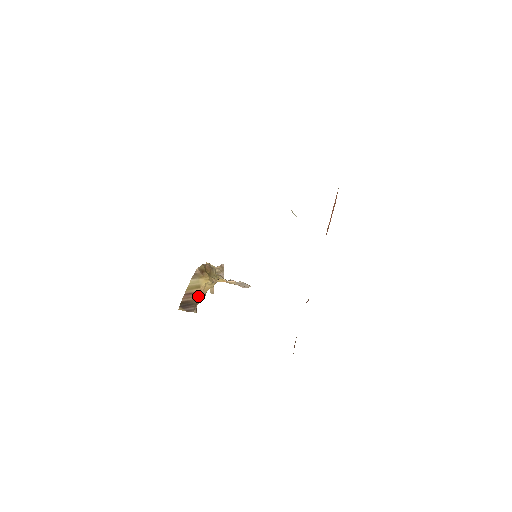
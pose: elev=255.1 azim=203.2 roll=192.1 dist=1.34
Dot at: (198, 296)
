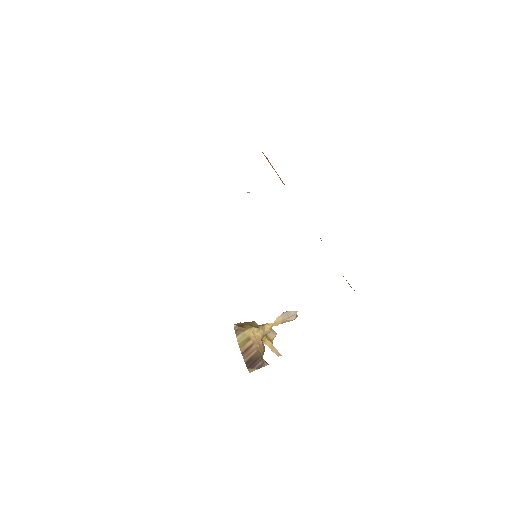
Dot at: (256, 348)
